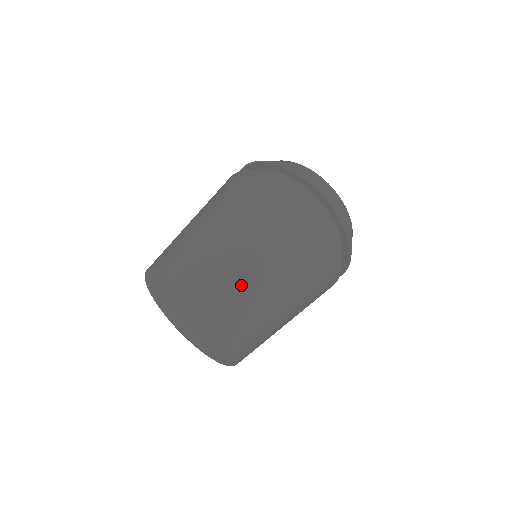
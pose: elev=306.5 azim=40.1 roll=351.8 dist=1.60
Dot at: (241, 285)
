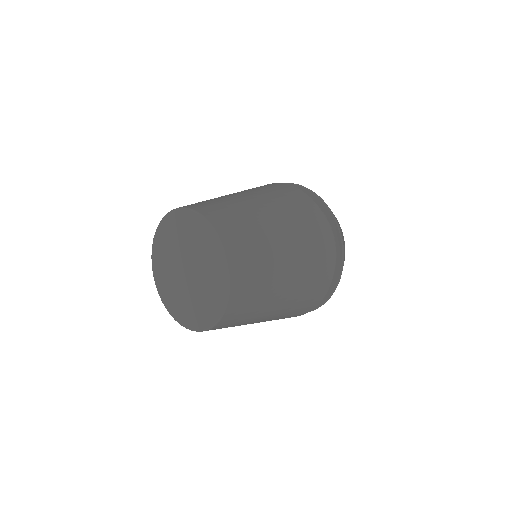
Dot at: (257, 247)
